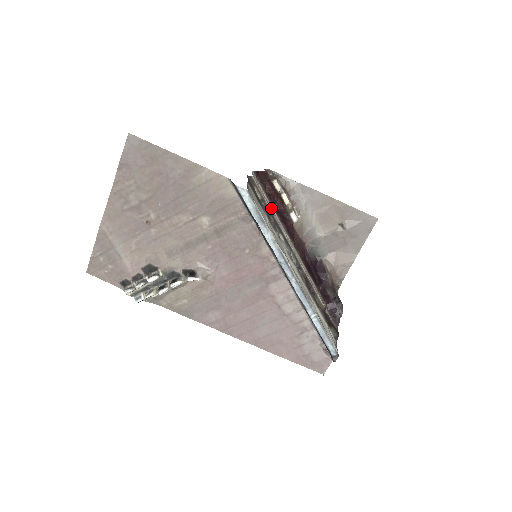
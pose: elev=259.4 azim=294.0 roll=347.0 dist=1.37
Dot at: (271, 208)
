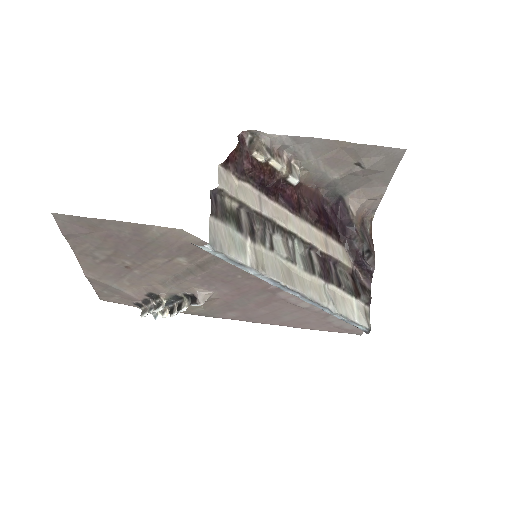
Dot at: (257, 197)
